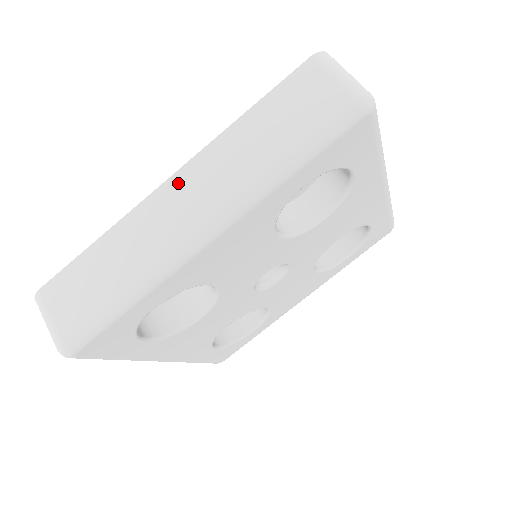
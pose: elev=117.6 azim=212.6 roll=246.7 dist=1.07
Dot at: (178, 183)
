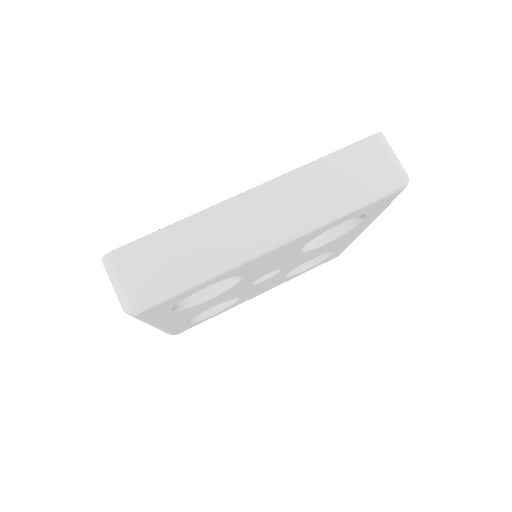
Dot at: (259, 196)
